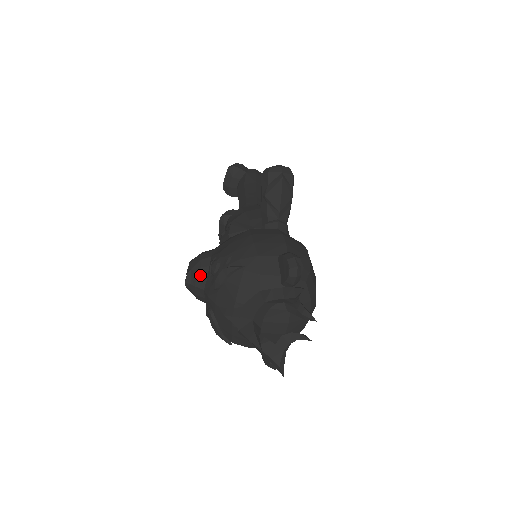
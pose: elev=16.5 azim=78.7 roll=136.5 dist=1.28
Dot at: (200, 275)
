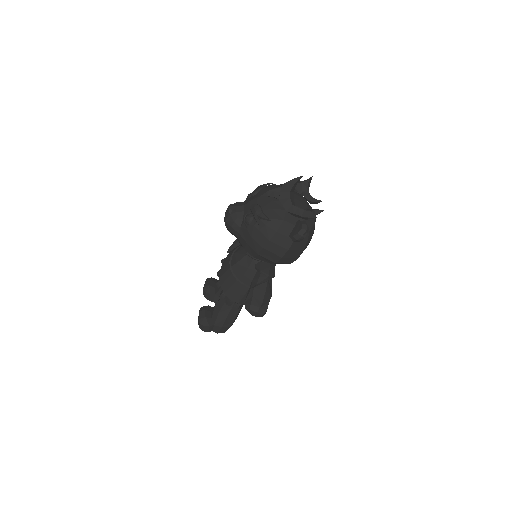
Dot at: (240, 202)
